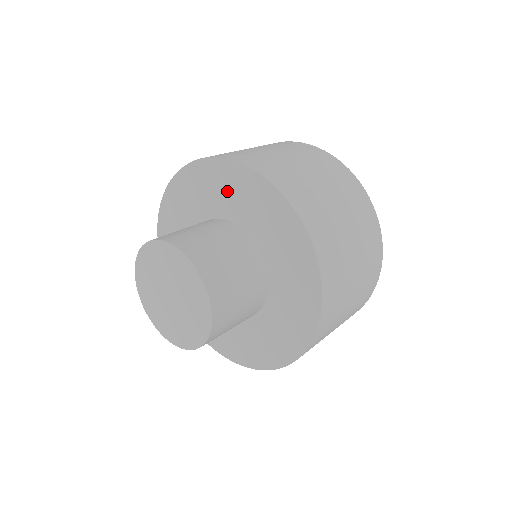
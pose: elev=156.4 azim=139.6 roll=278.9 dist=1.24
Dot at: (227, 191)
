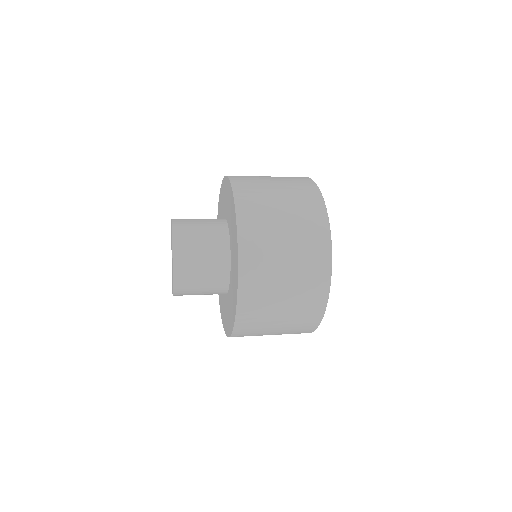
Dot at: (231, 216)
